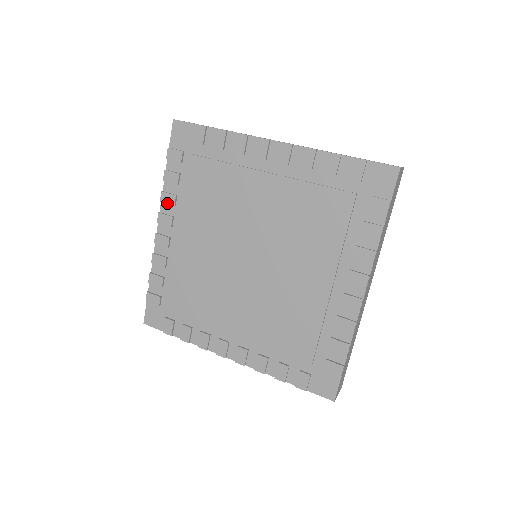
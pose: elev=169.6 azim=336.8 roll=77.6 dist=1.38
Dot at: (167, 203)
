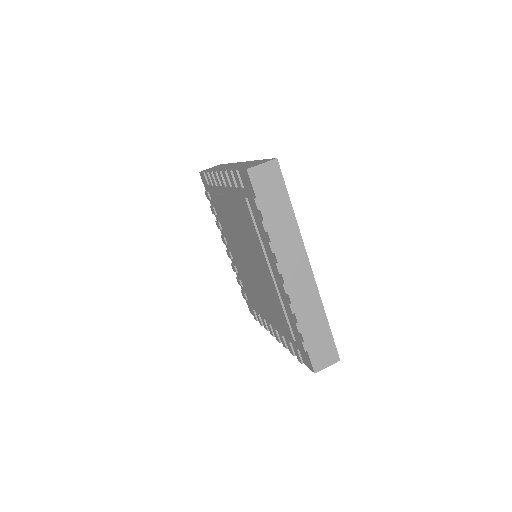
Dot at: (225, 179)
